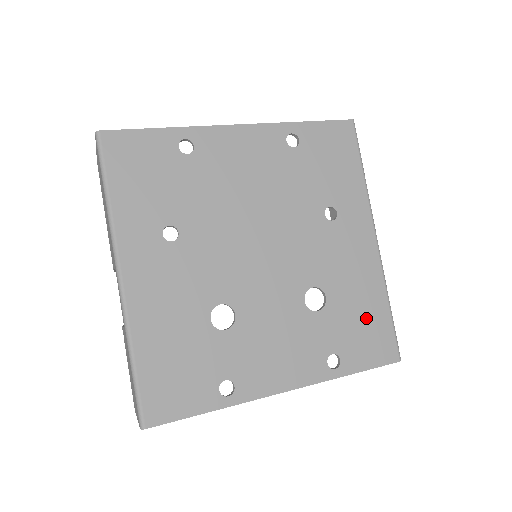
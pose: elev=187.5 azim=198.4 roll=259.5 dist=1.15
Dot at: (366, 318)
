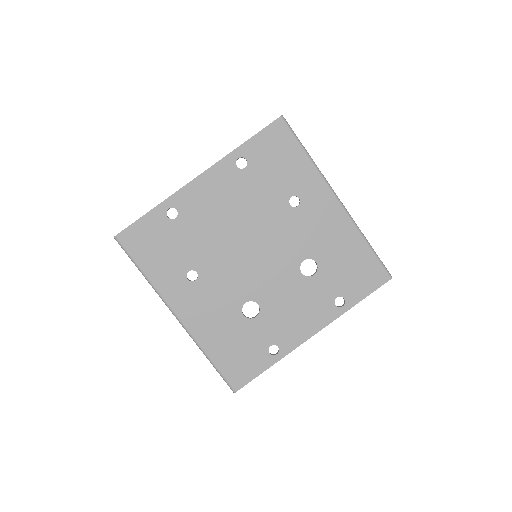
Dot at: (353, 262)
